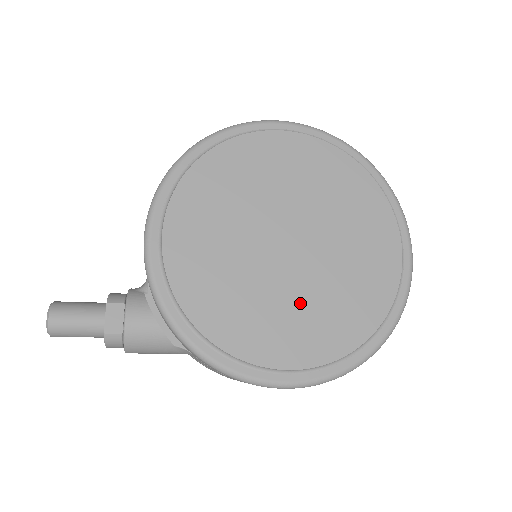
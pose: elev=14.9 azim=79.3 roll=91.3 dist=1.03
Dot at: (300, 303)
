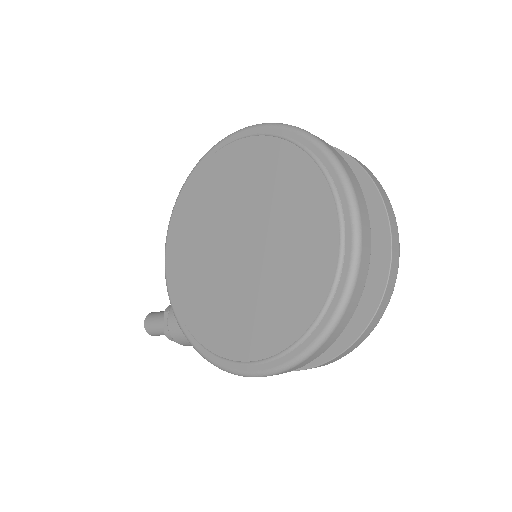
Dot at: (250, 301)
